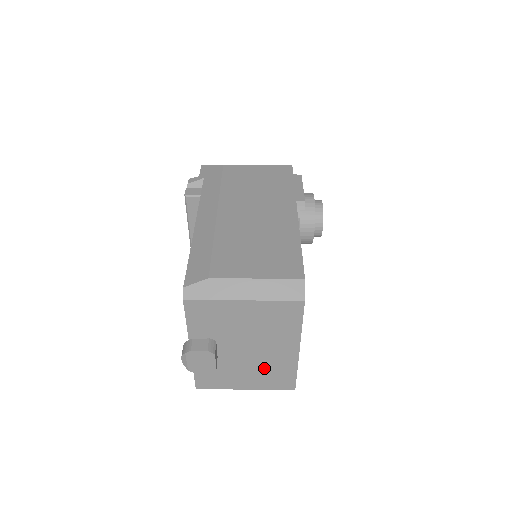
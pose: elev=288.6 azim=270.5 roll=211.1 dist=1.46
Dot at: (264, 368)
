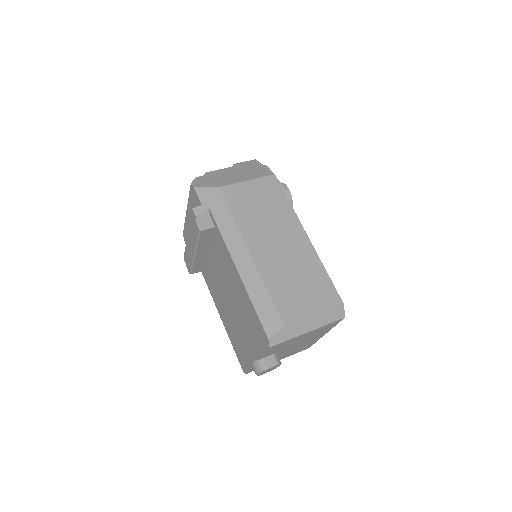
Dot at: (297, 349)
